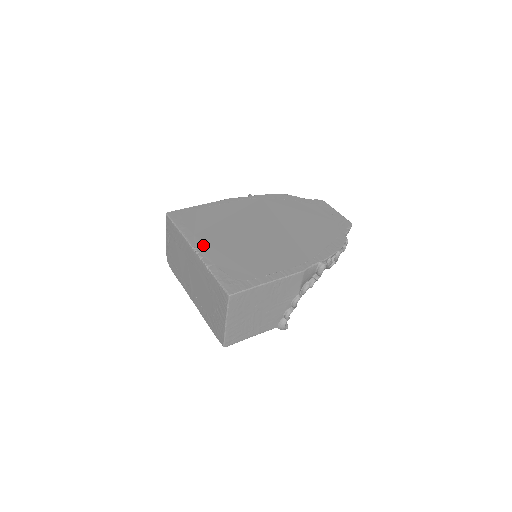
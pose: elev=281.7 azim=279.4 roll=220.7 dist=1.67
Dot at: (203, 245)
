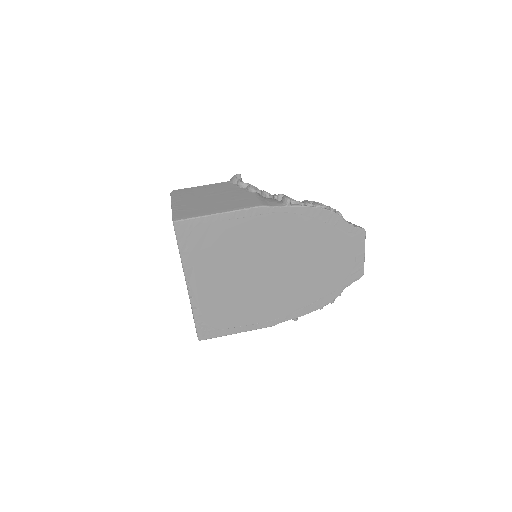
Dot at: (198, 283)
